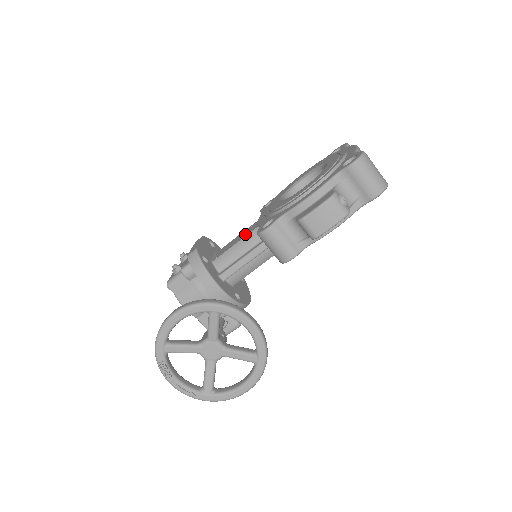
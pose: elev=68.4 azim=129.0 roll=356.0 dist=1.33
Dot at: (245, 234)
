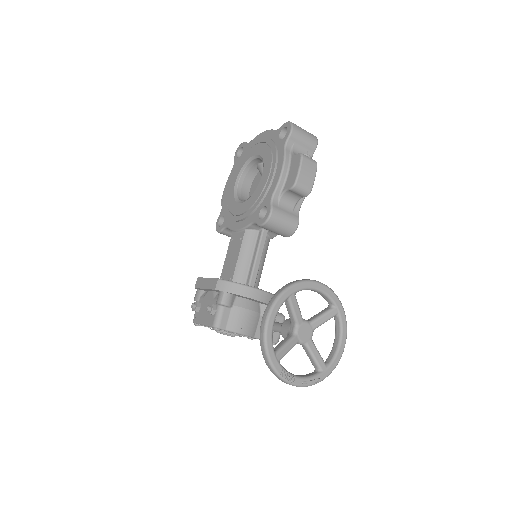
Dot at: (238, 245)
